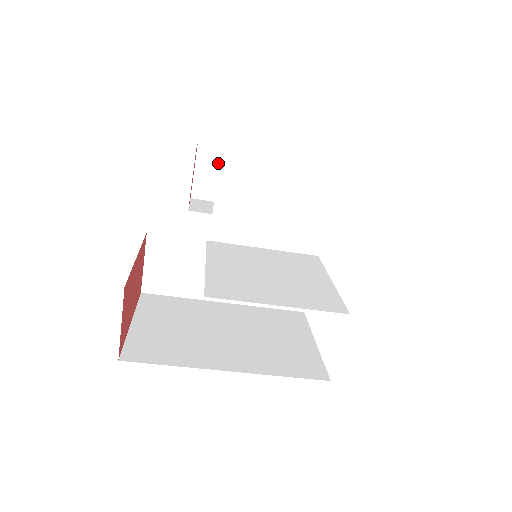
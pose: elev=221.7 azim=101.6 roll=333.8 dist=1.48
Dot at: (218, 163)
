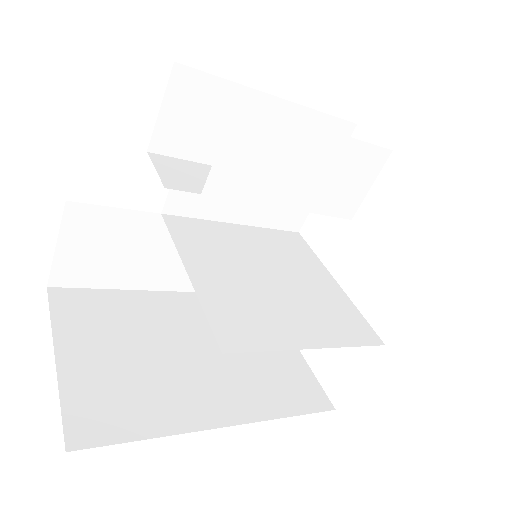
Dot at: (200, 100)
